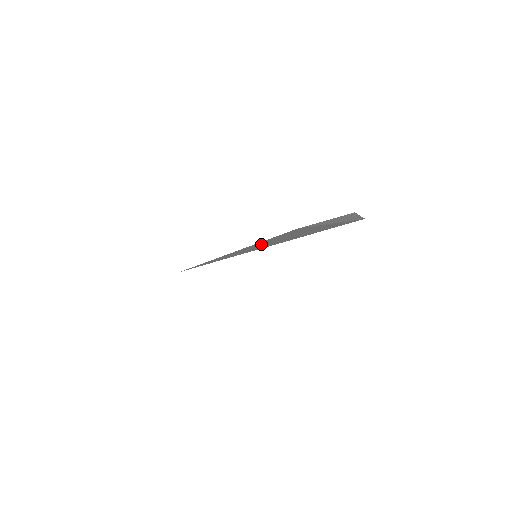
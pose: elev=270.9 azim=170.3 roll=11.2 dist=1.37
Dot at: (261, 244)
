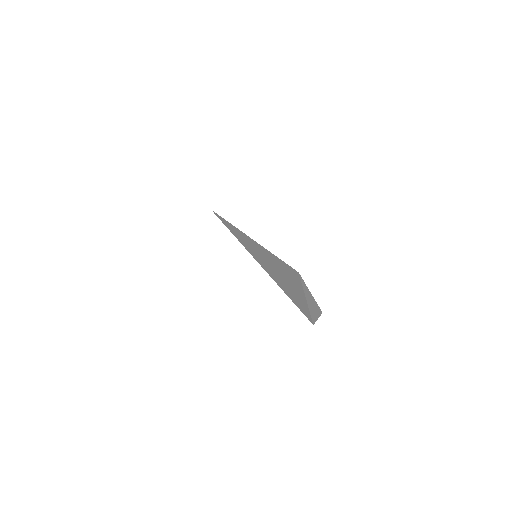
Dot at: (265, 255)
